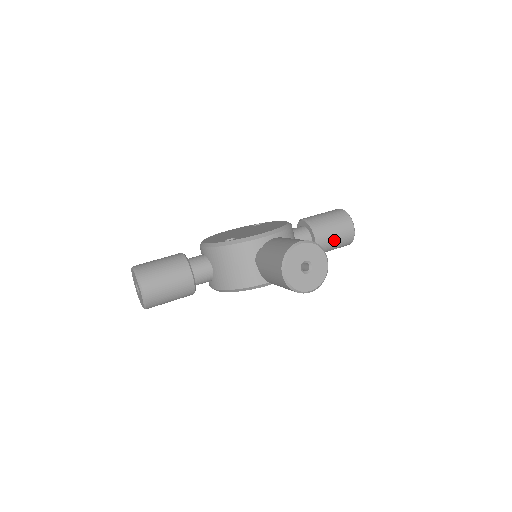
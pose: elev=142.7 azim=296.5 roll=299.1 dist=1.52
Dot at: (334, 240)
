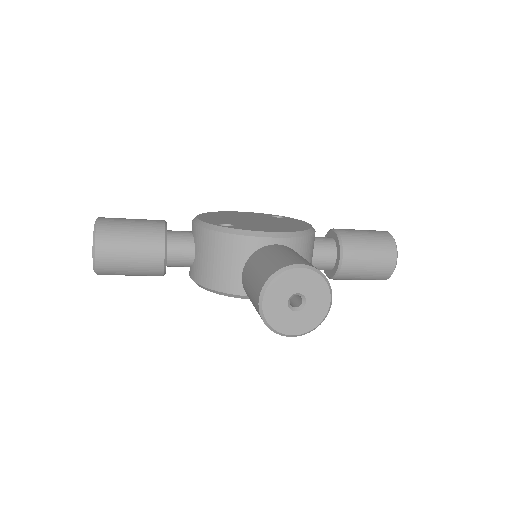
Dot at: (364, 269)
